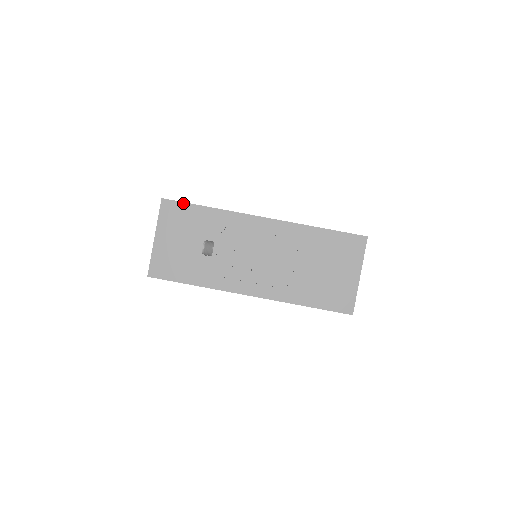
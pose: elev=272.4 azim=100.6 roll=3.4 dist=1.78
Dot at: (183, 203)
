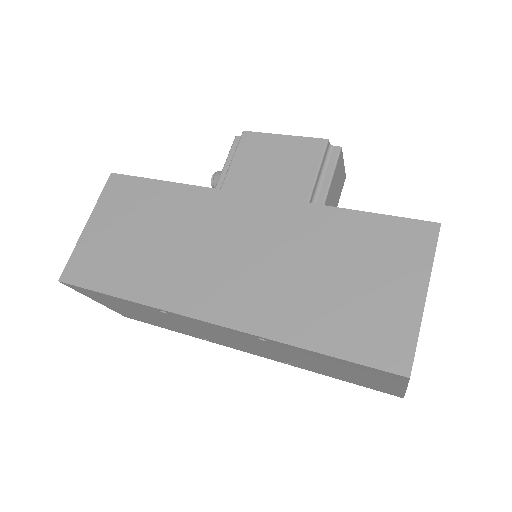
Dot at: occluded
